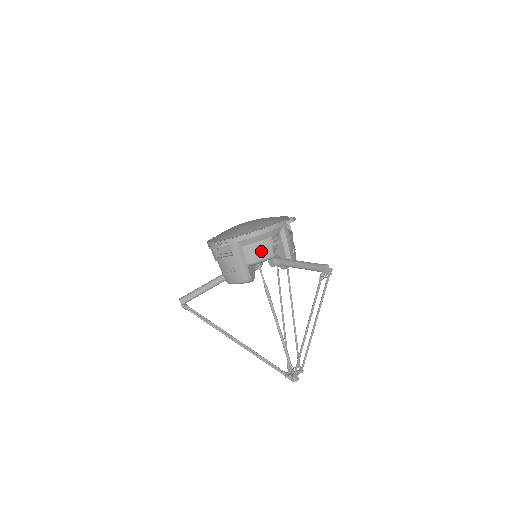
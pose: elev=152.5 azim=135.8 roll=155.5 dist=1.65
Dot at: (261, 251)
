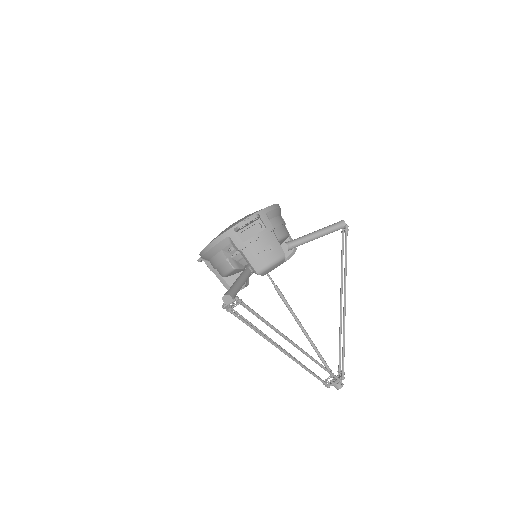
Dot at: (282, 226)
